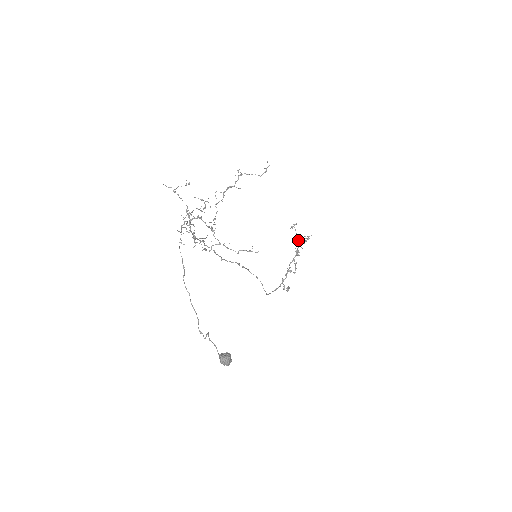
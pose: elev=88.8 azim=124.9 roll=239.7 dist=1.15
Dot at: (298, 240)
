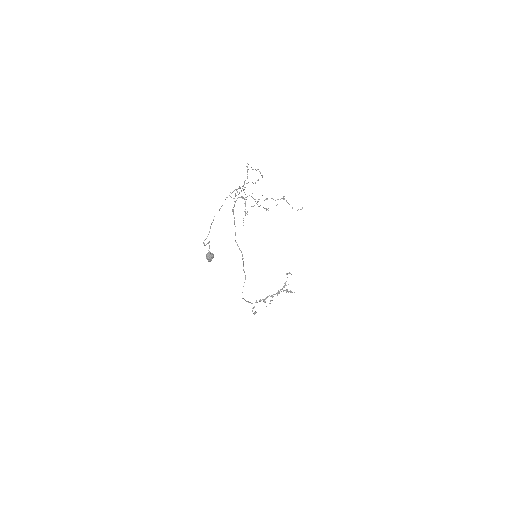
Dot at: (284, 285)
